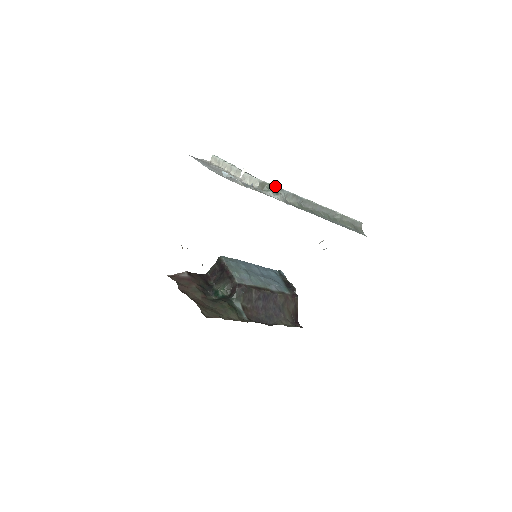
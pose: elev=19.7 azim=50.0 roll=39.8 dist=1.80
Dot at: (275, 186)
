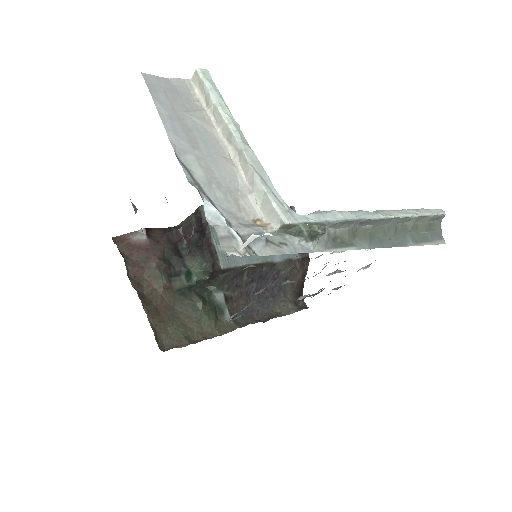
Dot at: (313, 229)
